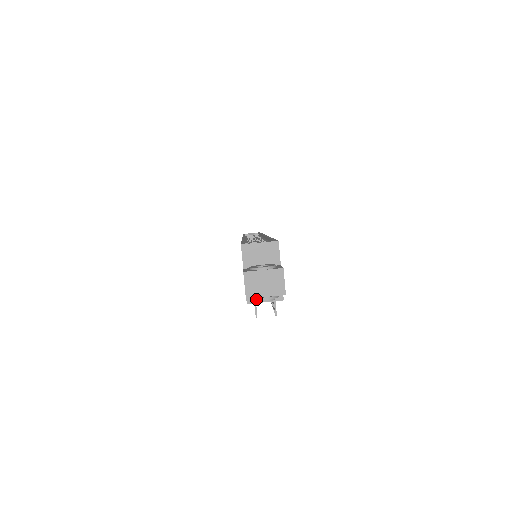
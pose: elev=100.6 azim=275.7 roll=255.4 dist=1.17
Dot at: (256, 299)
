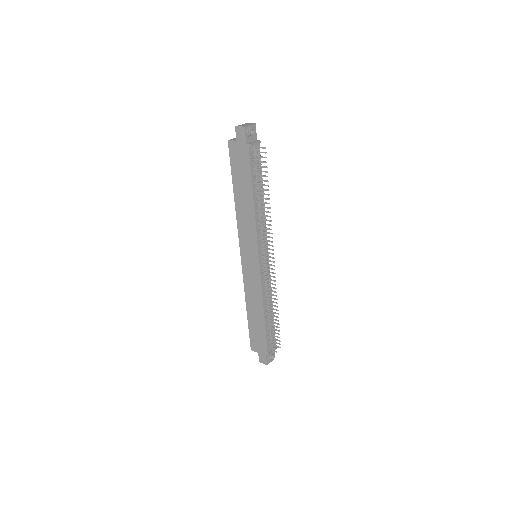
Dot at: (248, 128)
